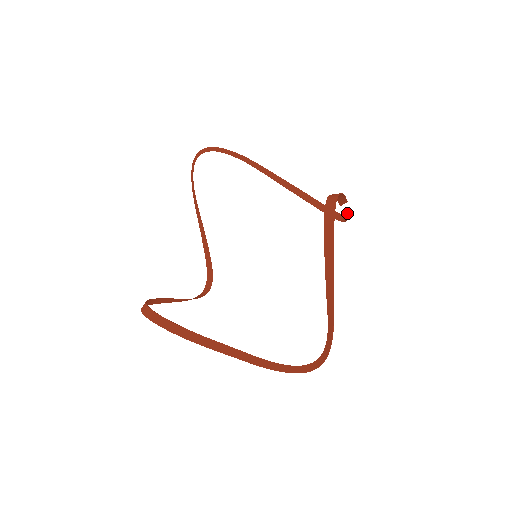
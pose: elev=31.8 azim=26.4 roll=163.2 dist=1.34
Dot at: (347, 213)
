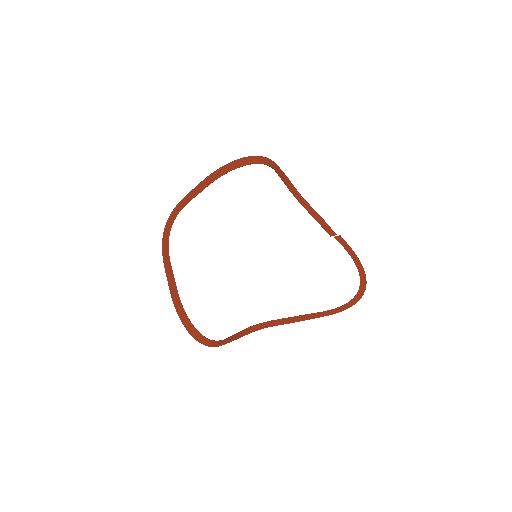
Dot at: (328, 230)
